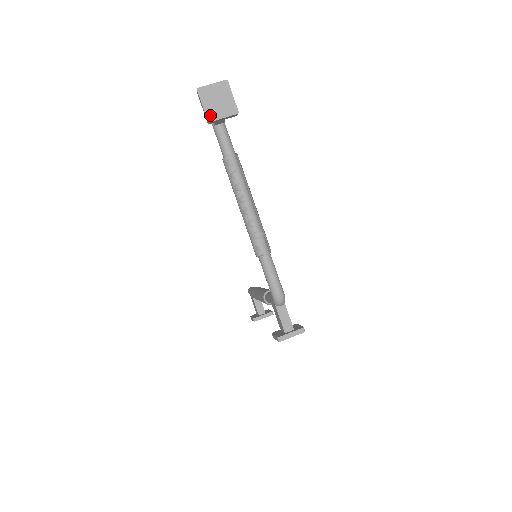
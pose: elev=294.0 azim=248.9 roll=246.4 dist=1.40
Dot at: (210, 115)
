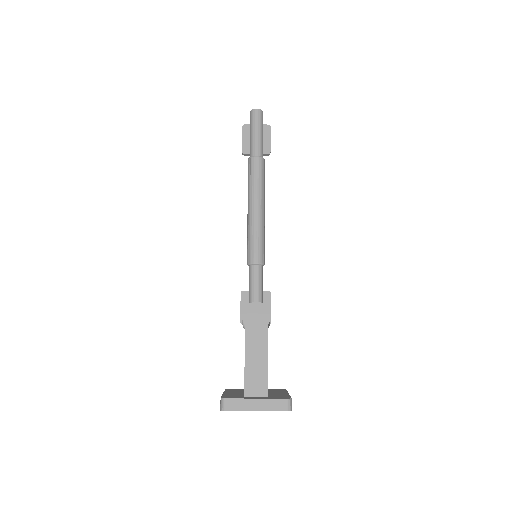
Dot at: occluded
